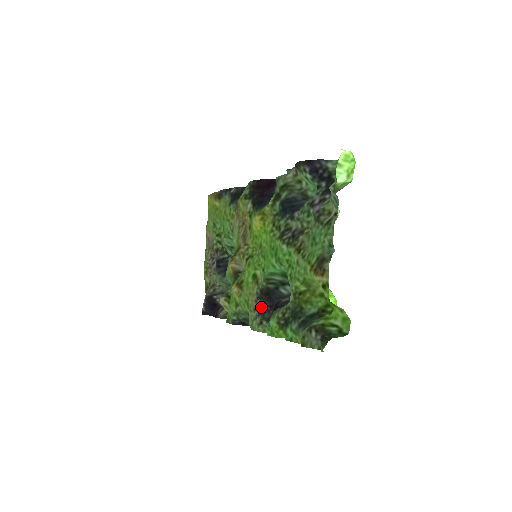
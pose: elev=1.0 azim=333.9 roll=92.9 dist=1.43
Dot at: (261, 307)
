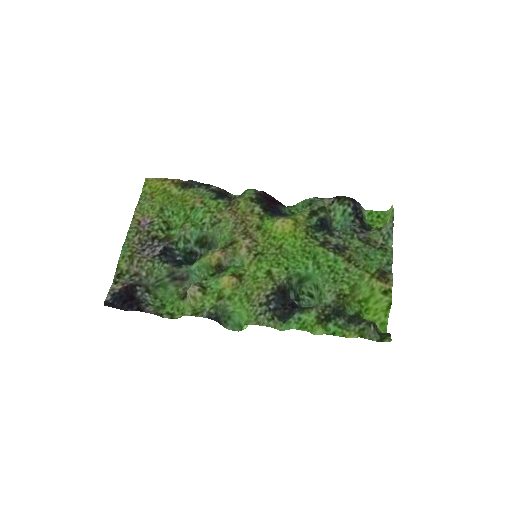
Dot at: (274, 303)
